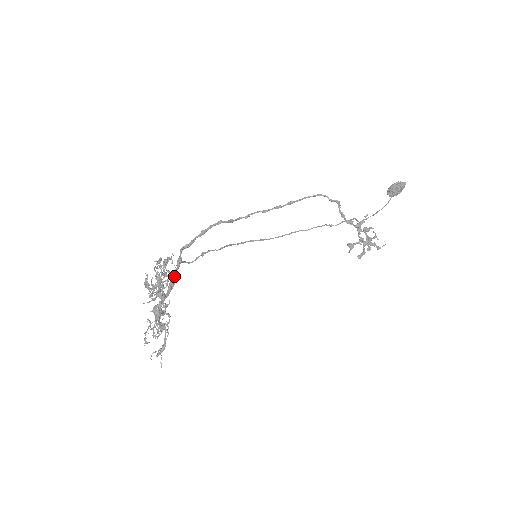
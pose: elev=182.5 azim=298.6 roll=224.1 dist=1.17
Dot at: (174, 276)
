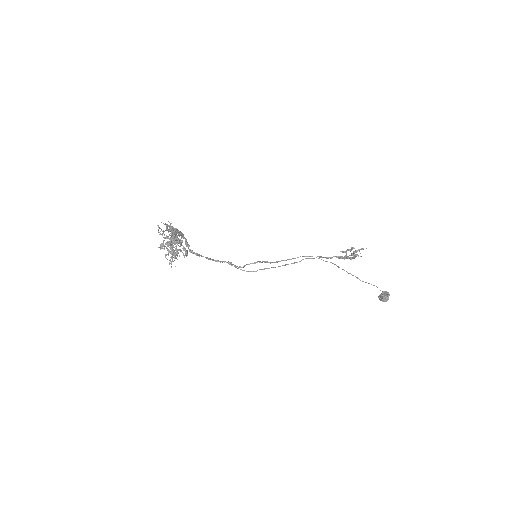
Dot at: (182, 235)
